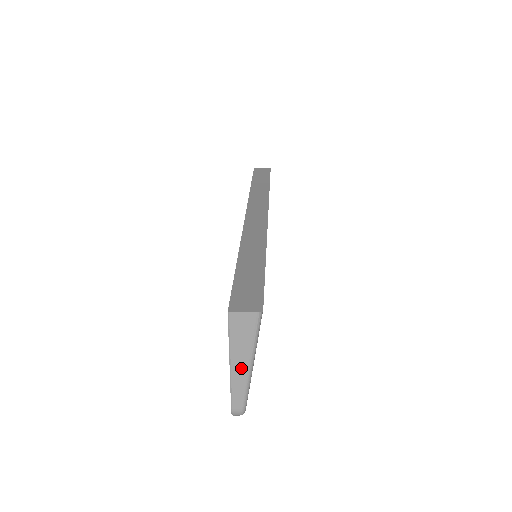
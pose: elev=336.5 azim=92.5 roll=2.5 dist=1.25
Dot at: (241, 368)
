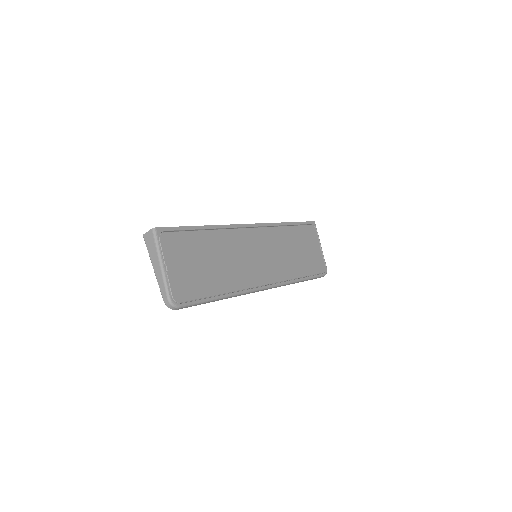
Dot at: (157, 268)
